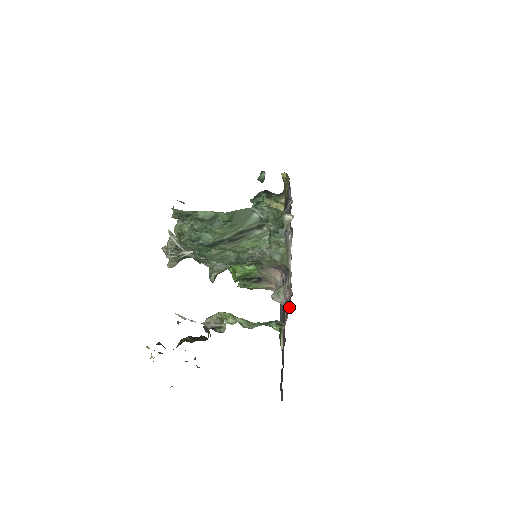
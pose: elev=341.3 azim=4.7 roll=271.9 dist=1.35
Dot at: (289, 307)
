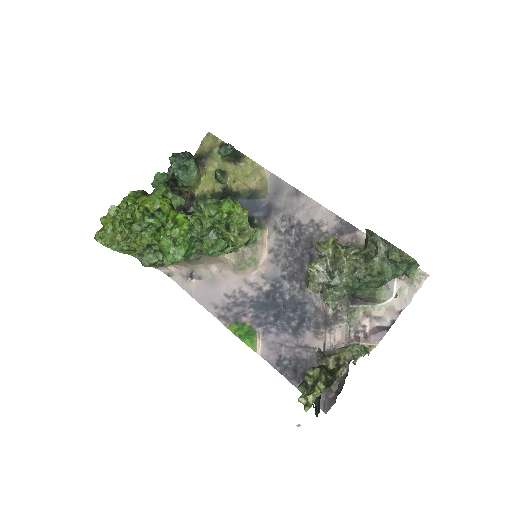
Dot at: (382, 337)
